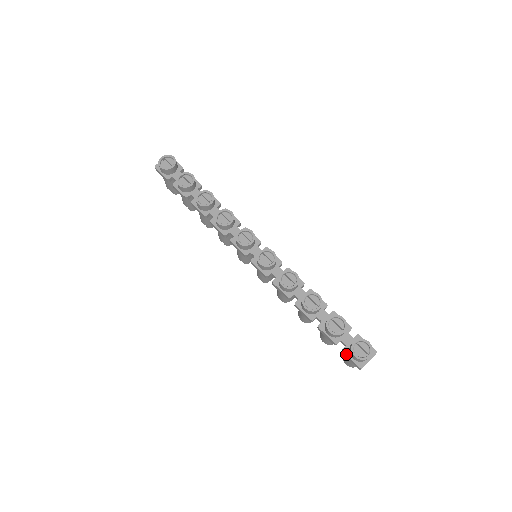
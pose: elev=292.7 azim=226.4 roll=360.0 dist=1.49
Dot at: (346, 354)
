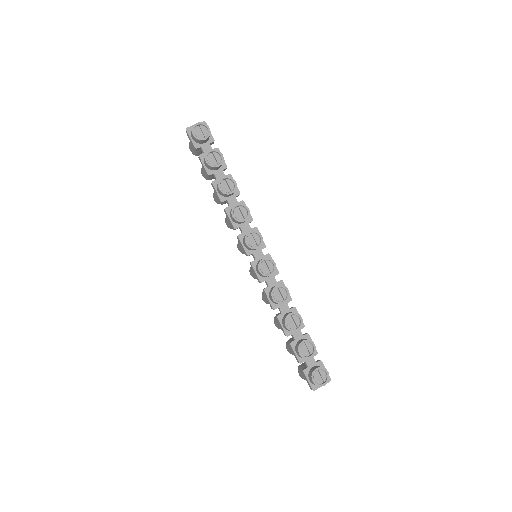
Dot at: (305, 375)
